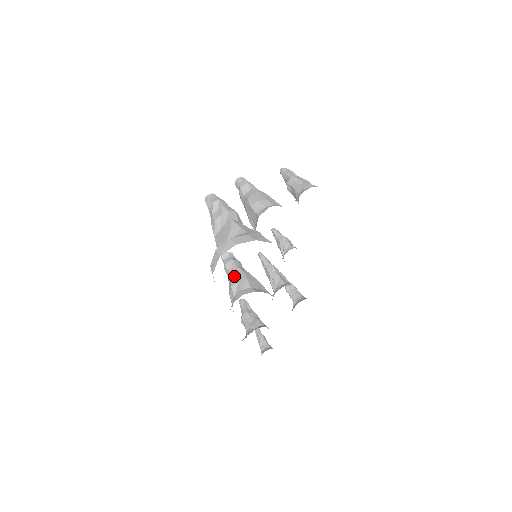
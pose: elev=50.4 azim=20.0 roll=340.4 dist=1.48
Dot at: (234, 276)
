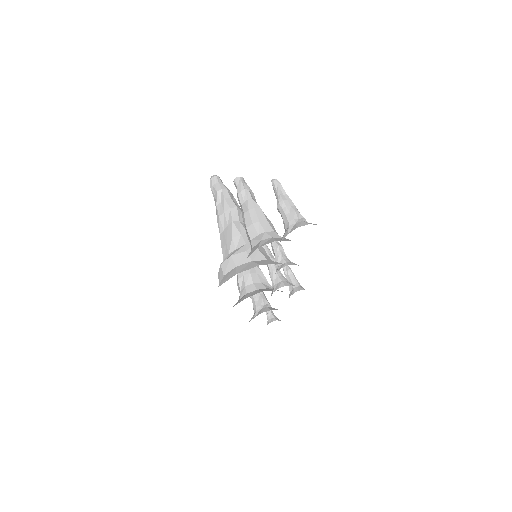
Dot at: occluded
